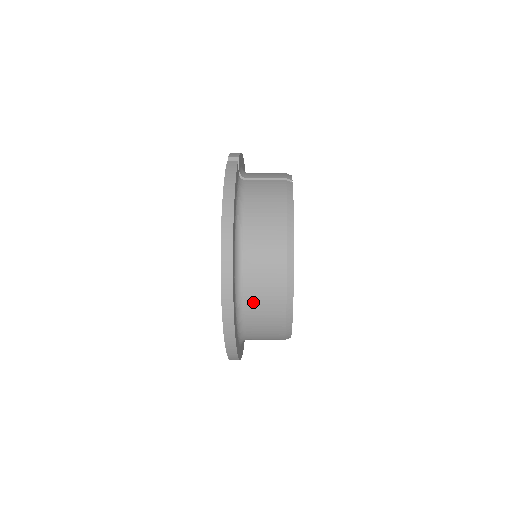
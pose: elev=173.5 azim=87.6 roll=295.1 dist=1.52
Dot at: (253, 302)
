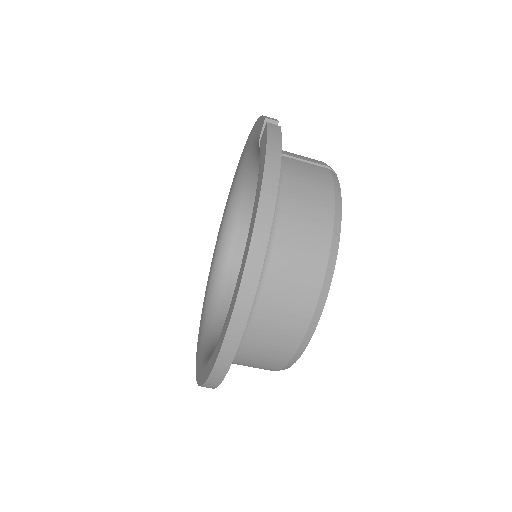
Dot at: (265, 317)
